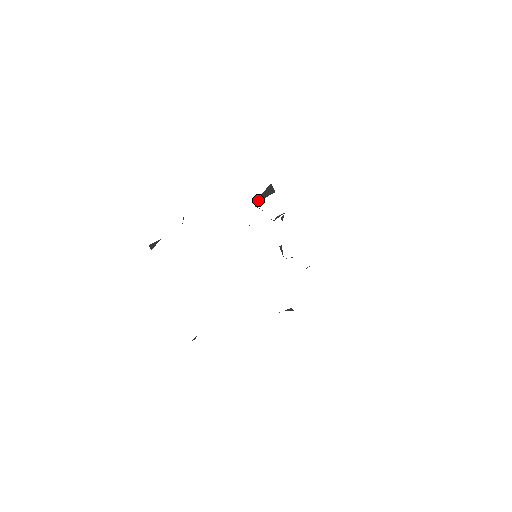
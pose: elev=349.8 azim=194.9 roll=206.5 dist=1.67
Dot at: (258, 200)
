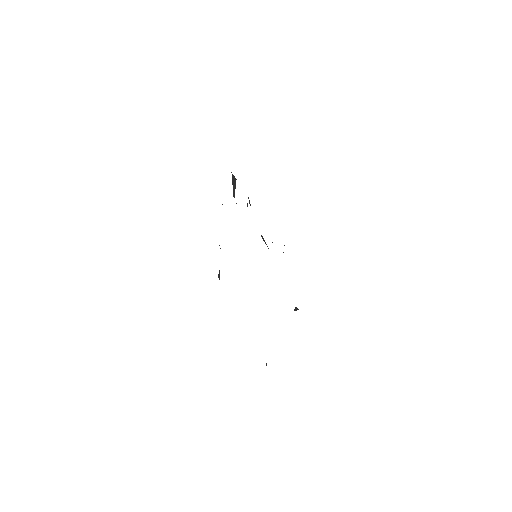
Dot at: (234, 196)
